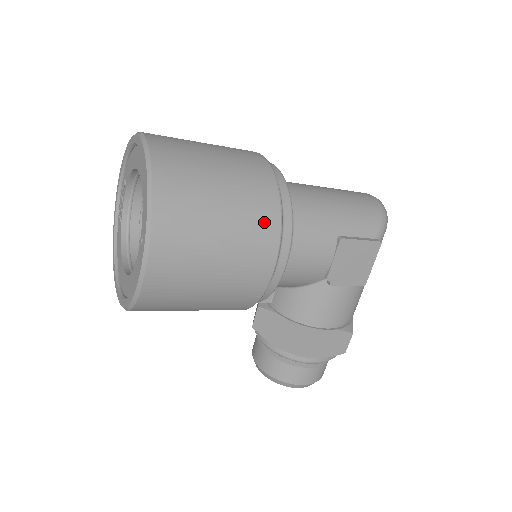
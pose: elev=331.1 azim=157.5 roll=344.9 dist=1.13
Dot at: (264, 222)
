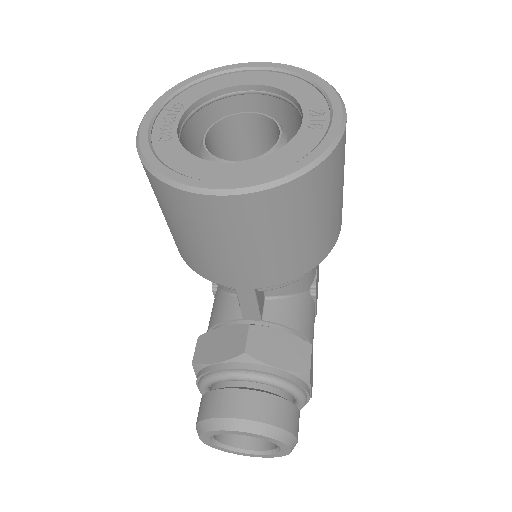
Dot at: occluded
